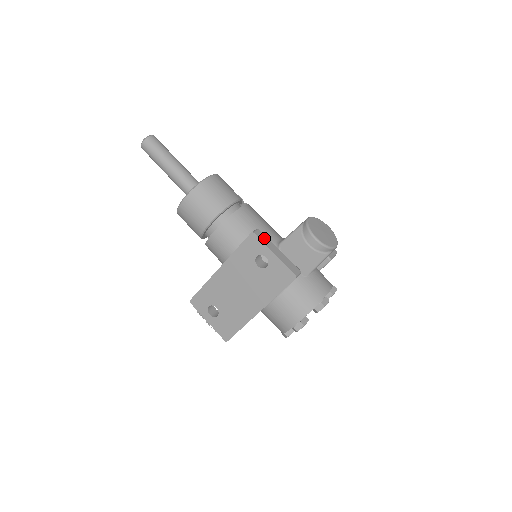
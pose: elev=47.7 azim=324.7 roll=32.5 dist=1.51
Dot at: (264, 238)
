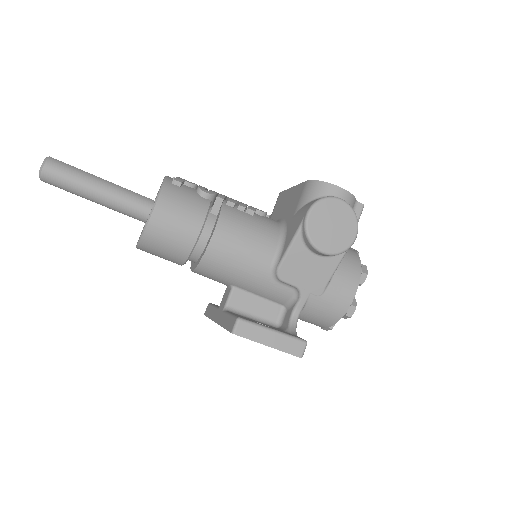
Dot at: (249, 330)
